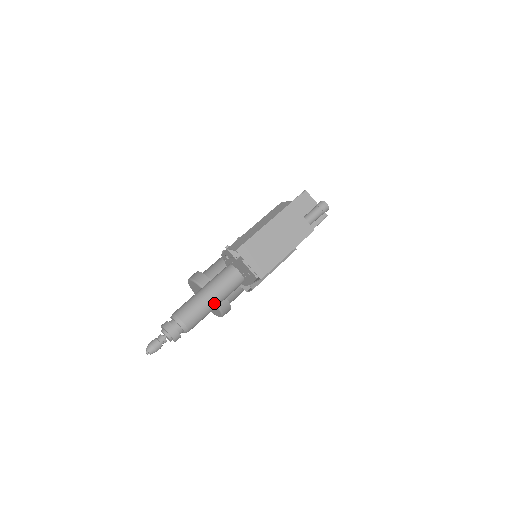
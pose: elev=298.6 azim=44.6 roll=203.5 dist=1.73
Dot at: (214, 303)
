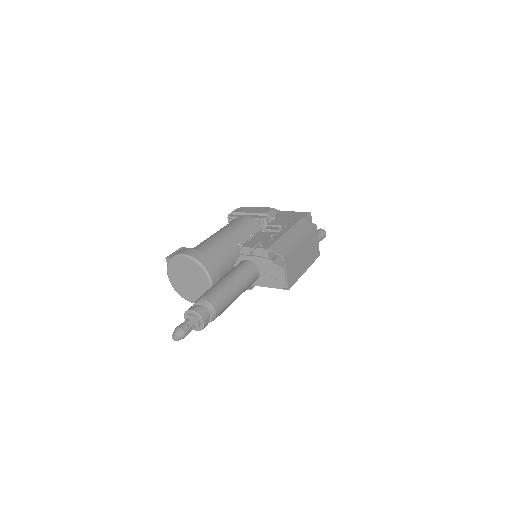
Dot at: occluded
